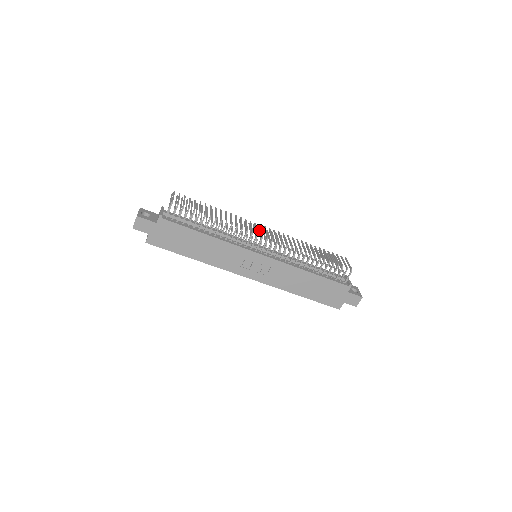
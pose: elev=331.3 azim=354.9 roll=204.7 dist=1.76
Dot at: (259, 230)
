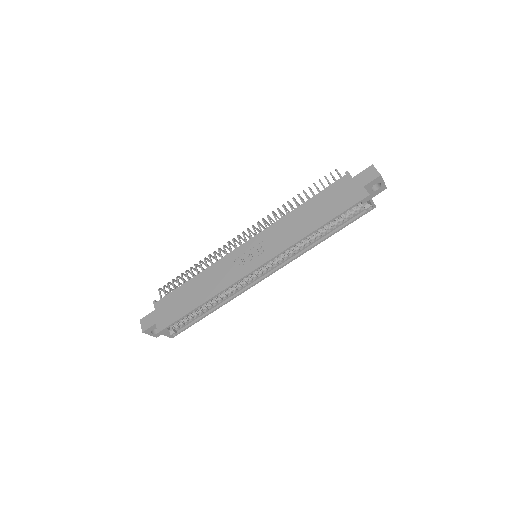
Dot at: occluded
